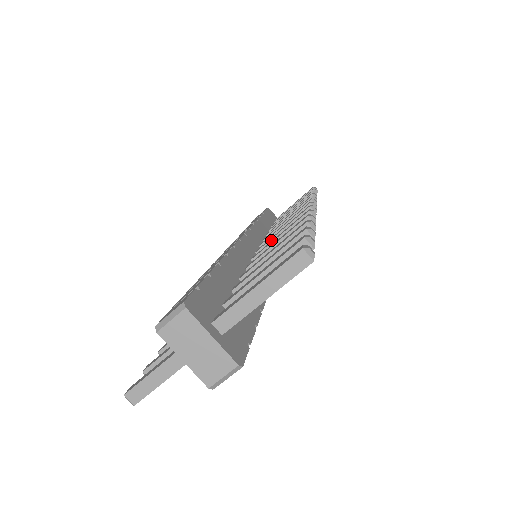
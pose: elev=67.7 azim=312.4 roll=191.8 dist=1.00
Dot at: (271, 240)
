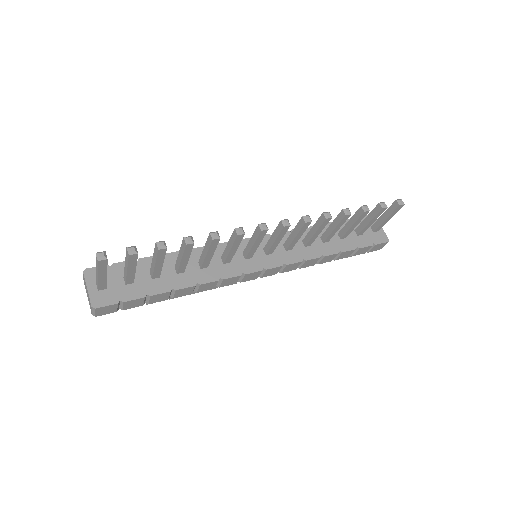
Dot at: (247, 246)
